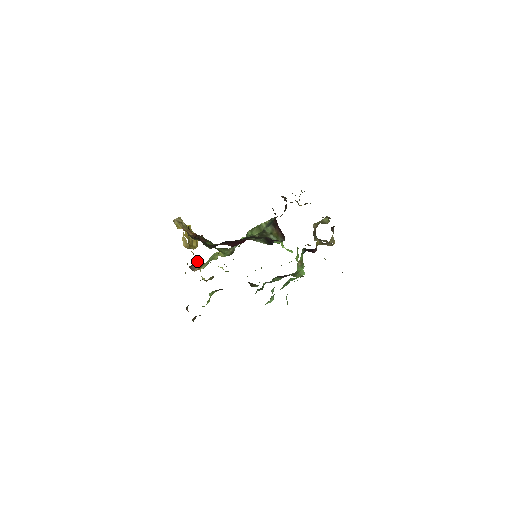
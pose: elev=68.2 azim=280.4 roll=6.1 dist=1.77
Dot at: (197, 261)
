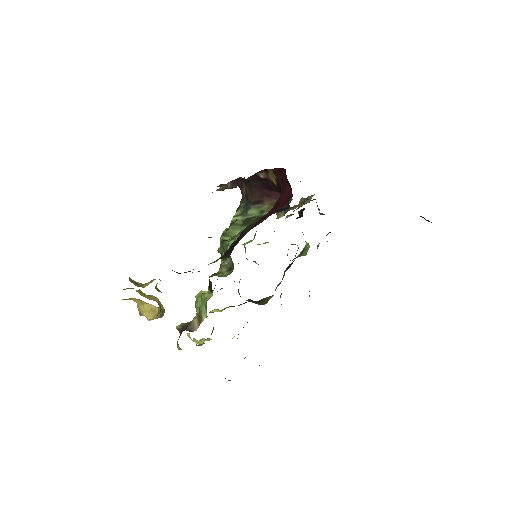
Dot at: (182, 323)
